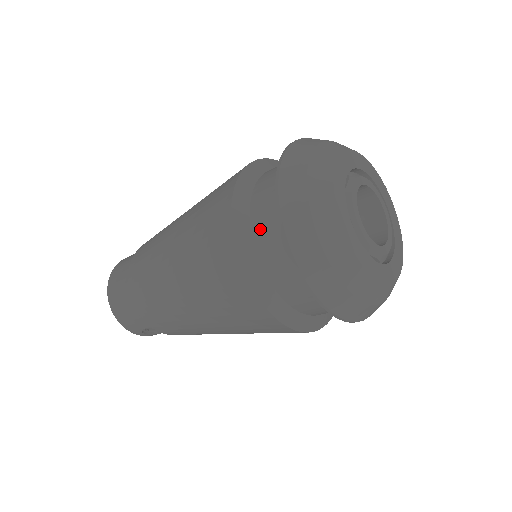
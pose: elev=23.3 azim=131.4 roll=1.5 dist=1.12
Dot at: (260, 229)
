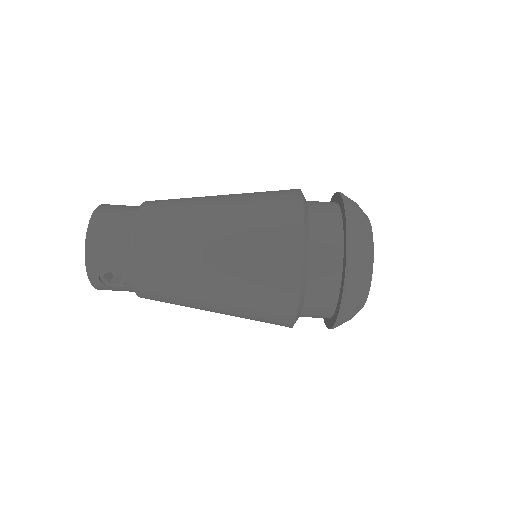
Dot at: (318, 225)
